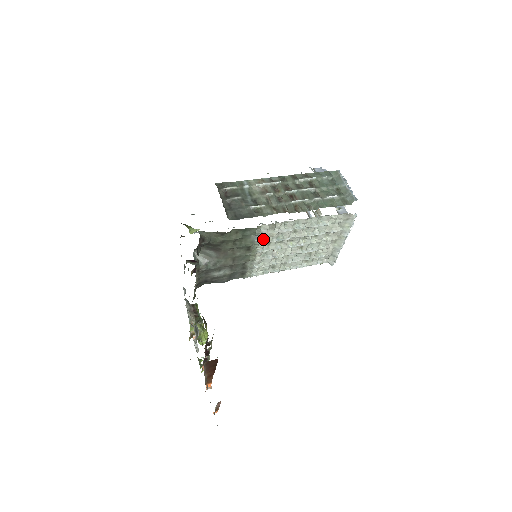
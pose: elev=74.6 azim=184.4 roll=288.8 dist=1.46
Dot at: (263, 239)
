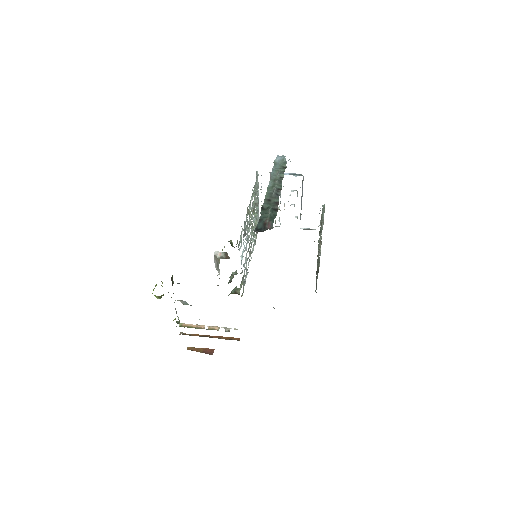
Dot at: occluded
